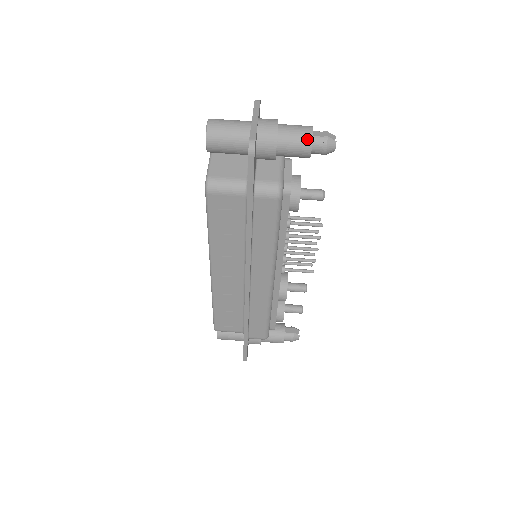
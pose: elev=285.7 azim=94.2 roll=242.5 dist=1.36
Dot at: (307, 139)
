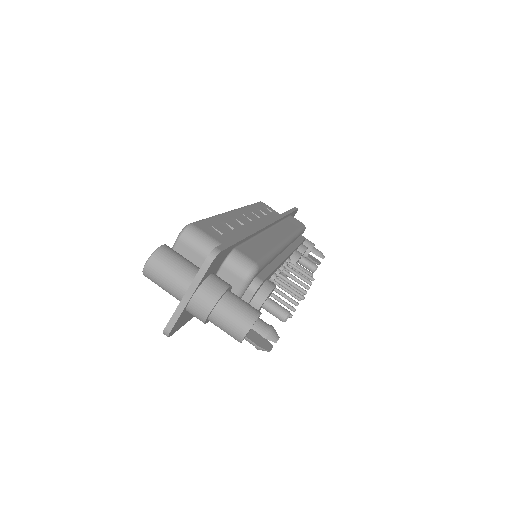
Dot at: (236, 339)
